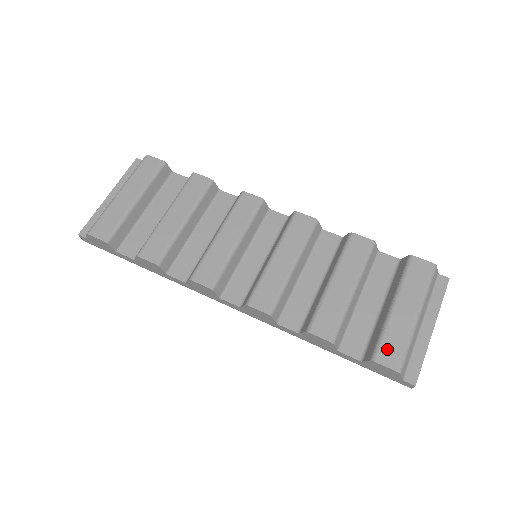
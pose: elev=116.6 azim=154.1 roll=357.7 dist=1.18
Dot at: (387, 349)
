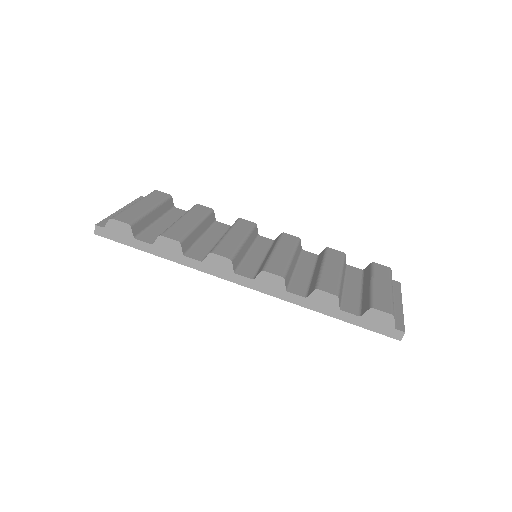
Dot at: (379, 303)
